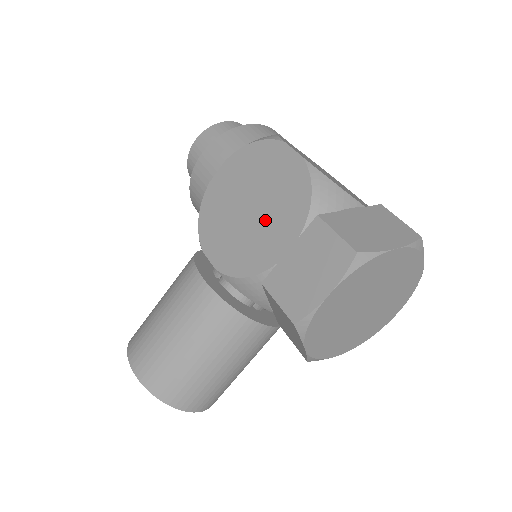
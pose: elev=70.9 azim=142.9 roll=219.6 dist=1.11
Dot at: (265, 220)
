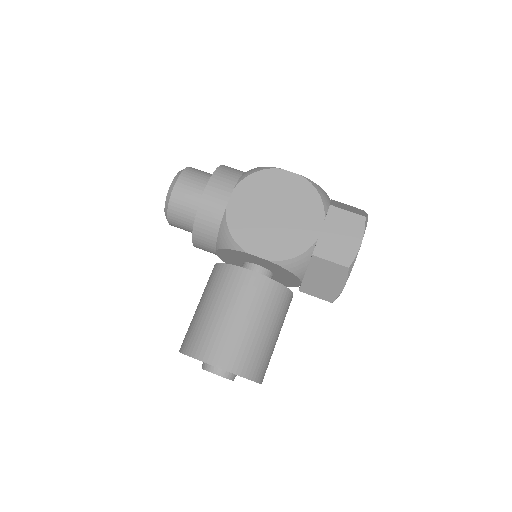
Dot at: (293, 218)
